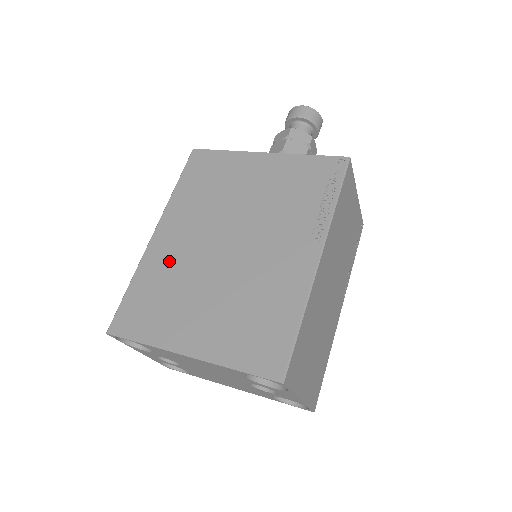
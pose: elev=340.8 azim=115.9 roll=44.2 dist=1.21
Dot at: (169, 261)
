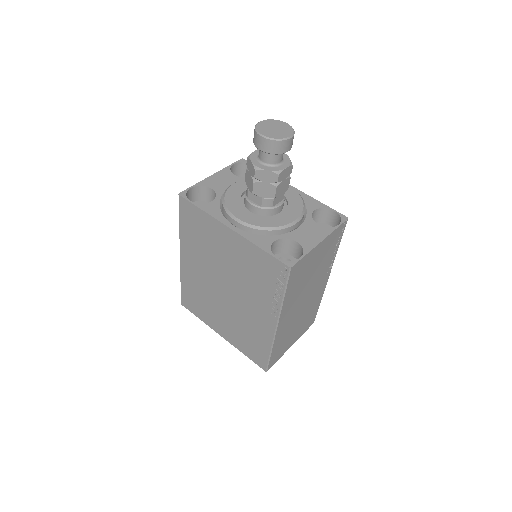
Dot at: (196, 281)
